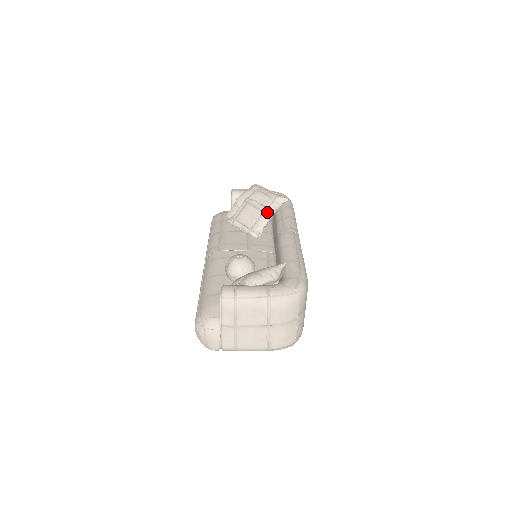
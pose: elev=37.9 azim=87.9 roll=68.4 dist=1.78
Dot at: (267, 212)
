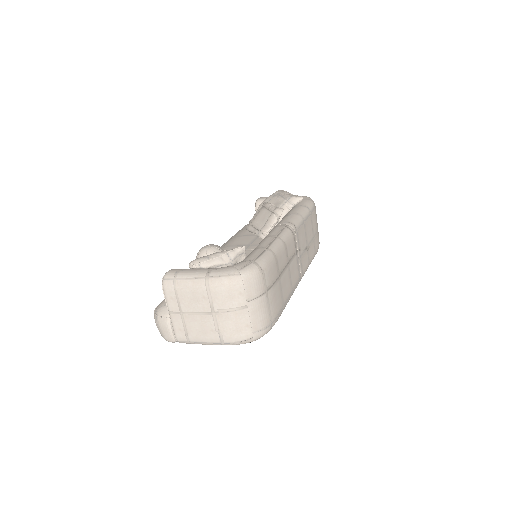
Dot at: (276, 212)
